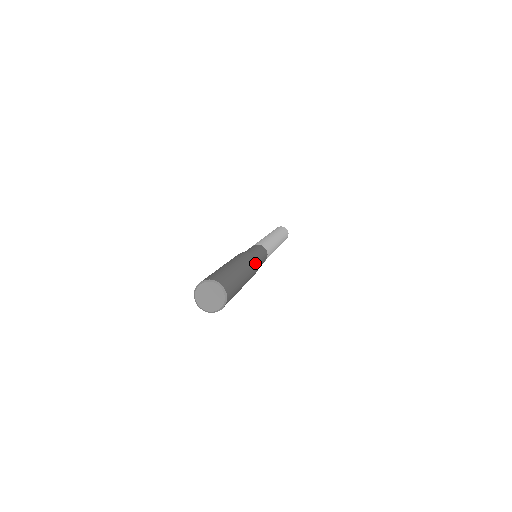
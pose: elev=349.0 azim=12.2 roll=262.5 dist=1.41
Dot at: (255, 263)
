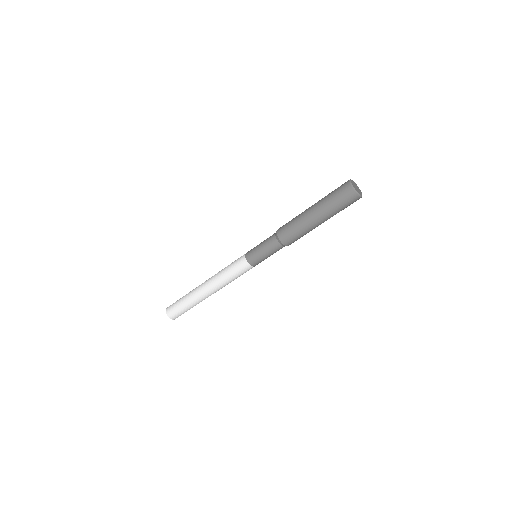
Dot at: occluded
